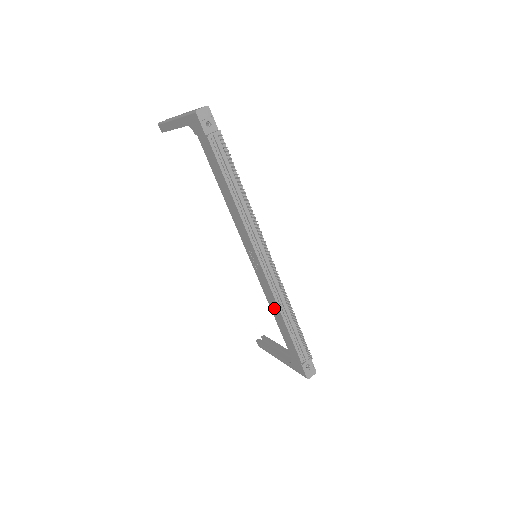
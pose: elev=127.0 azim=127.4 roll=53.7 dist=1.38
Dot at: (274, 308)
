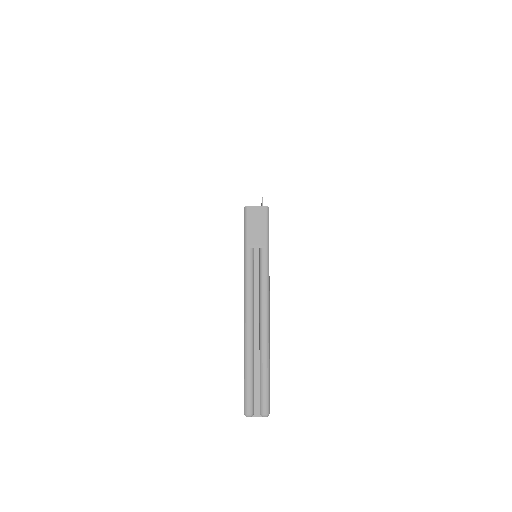
Dot at: occluded
